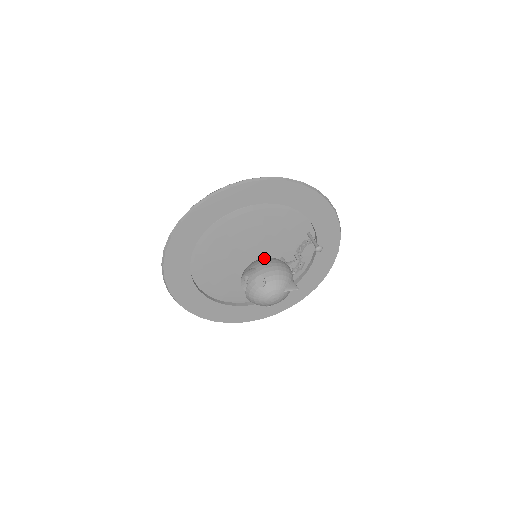
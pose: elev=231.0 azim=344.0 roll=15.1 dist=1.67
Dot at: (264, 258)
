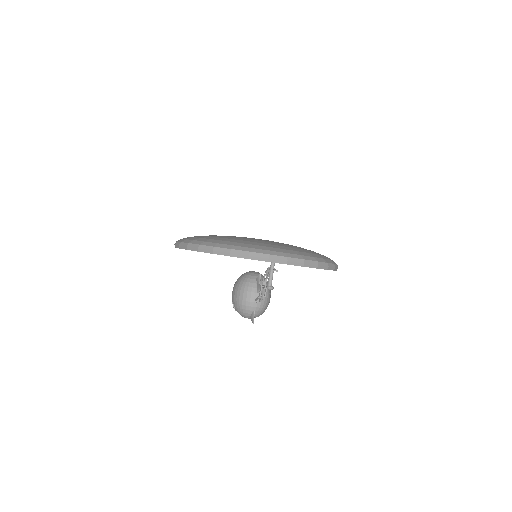
Dot at: (239, 282)
